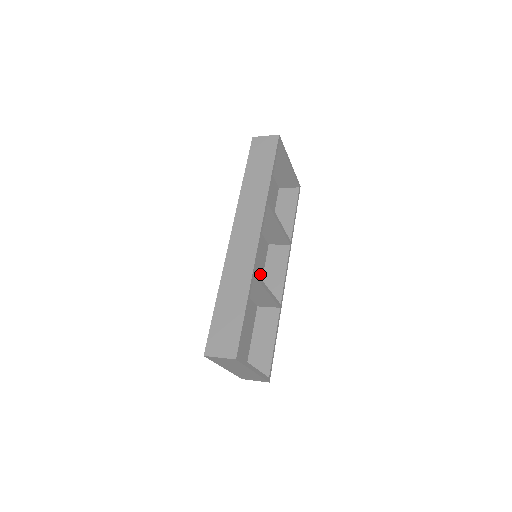
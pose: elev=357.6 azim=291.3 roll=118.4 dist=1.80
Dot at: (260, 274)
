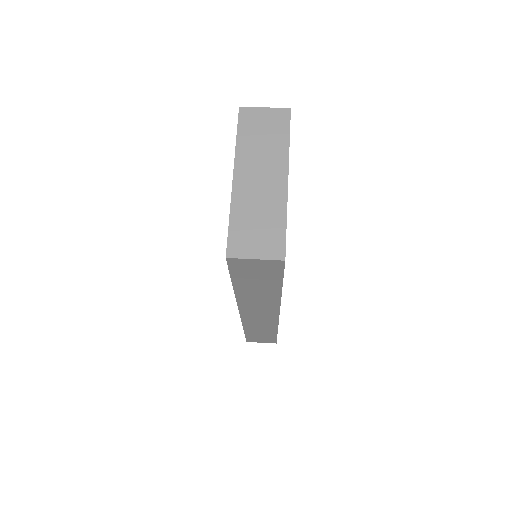
Dot at: occluded
